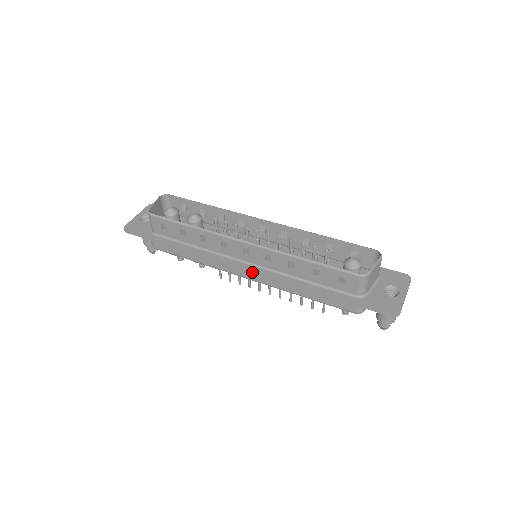
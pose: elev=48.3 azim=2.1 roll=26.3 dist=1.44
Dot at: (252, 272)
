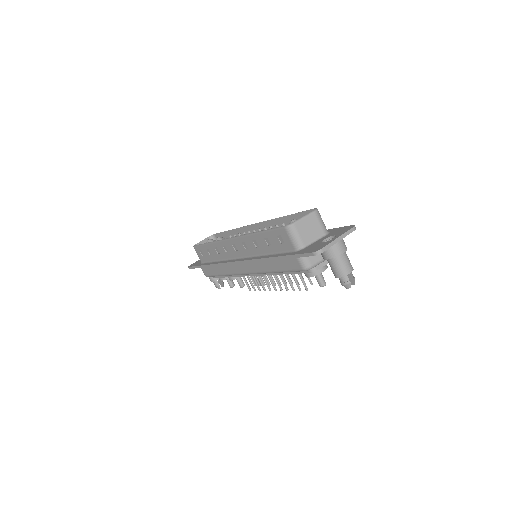
Dot at: (240, 263)
